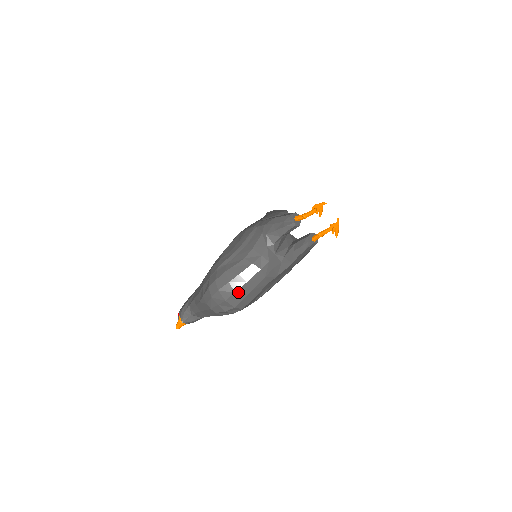
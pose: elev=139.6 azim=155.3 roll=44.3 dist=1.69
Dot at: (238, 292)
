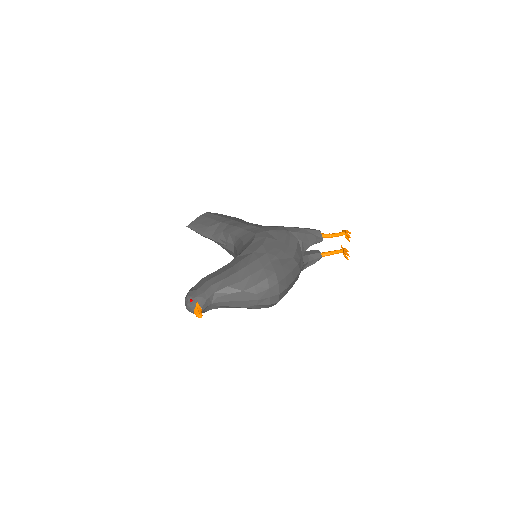
Dot at: (288, 288)
